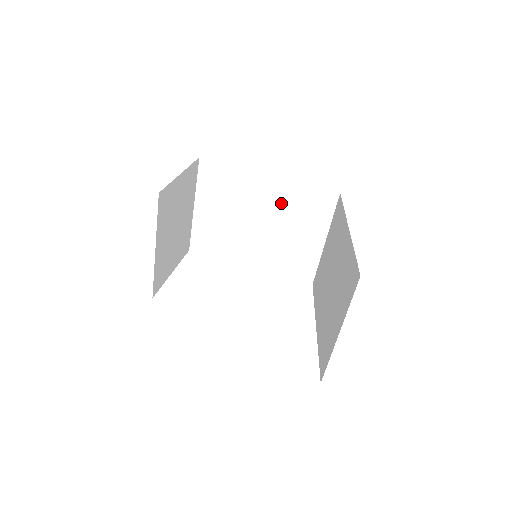
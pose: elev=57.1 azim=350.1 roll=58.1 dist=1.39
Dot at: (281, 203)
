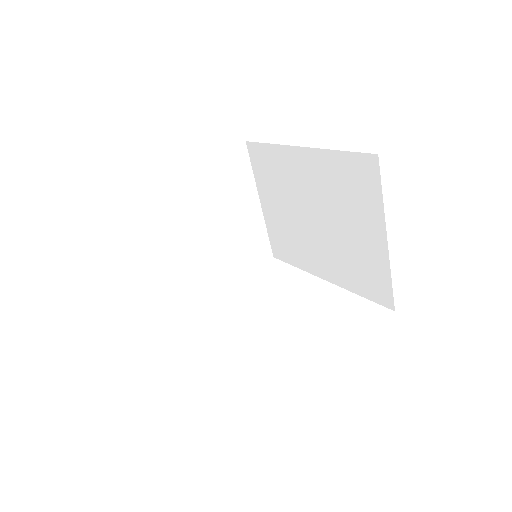
Dot at: (323, 184)
